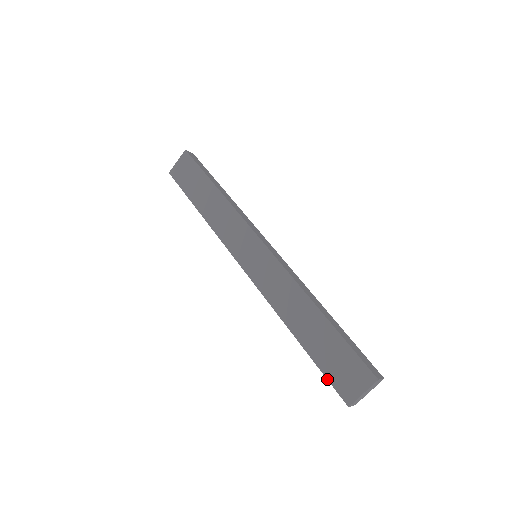
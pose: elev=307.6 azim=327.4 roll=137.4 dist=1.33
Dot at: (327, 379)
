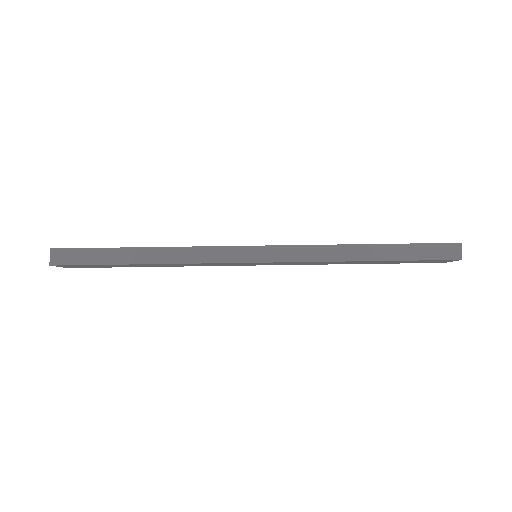
Dot at: occluded
